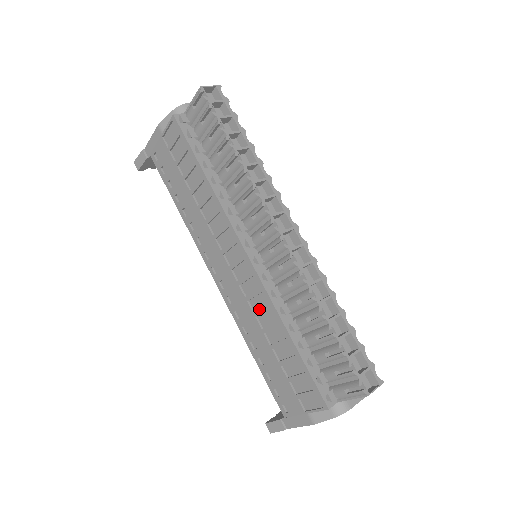
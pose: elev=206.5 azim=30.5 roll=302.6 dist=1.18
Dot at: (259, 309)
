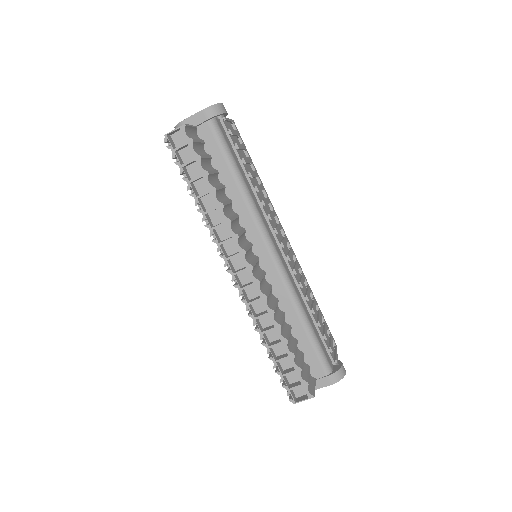
Dot at: occluded
